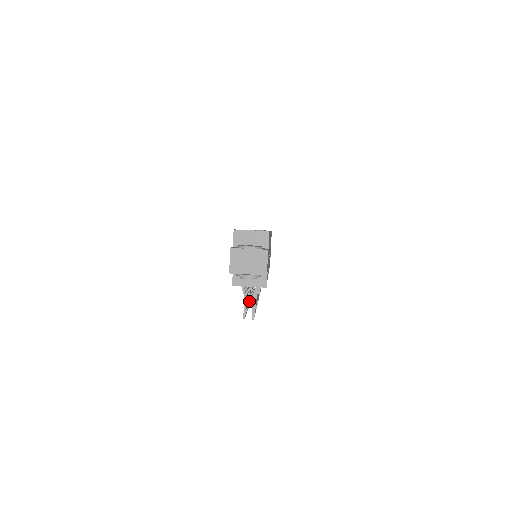
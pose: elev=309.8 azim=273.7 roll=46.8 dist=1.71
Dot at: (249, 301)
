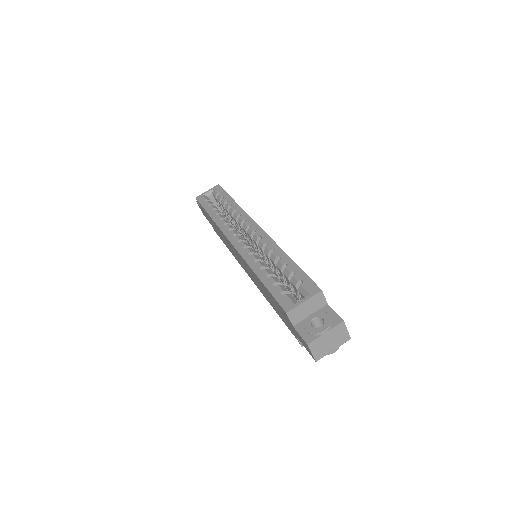
Dot at: occluded
